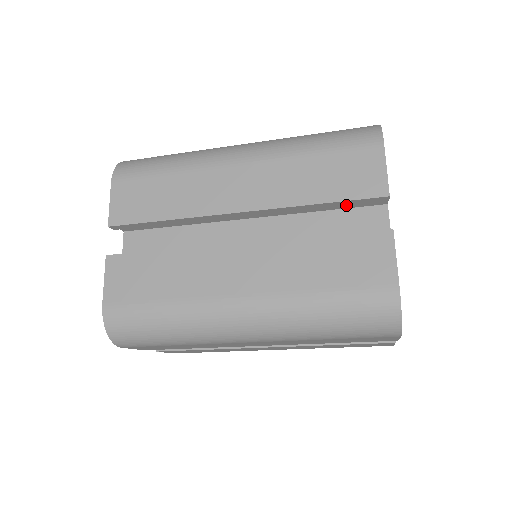
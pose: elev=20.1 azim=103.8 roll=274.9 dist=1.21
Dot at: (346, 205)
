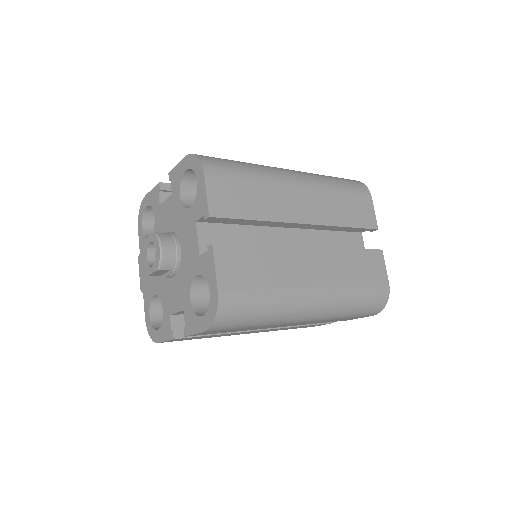
Dot at: occluded
